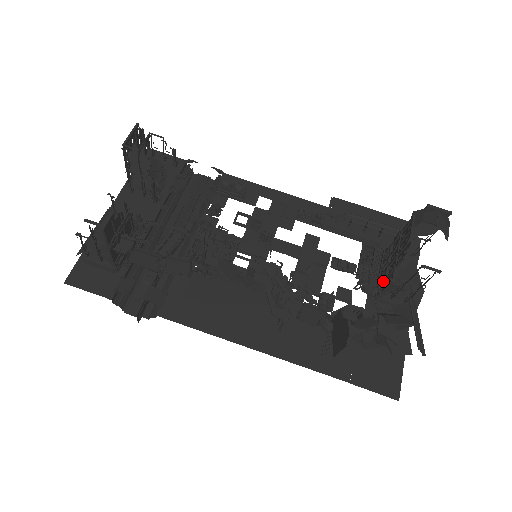
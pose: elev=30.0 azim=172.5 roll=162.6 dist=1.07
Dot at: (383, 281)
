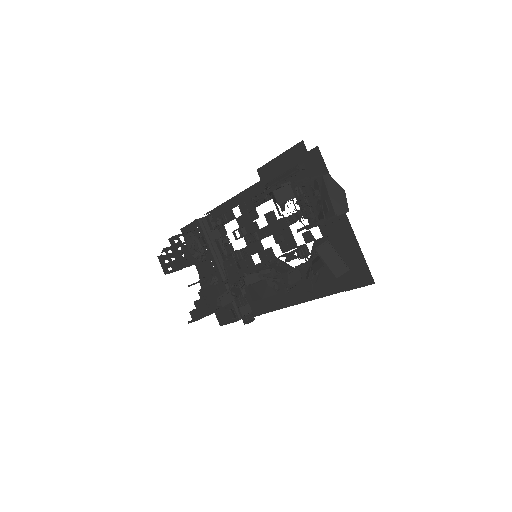
Dot at: (311, 220)
